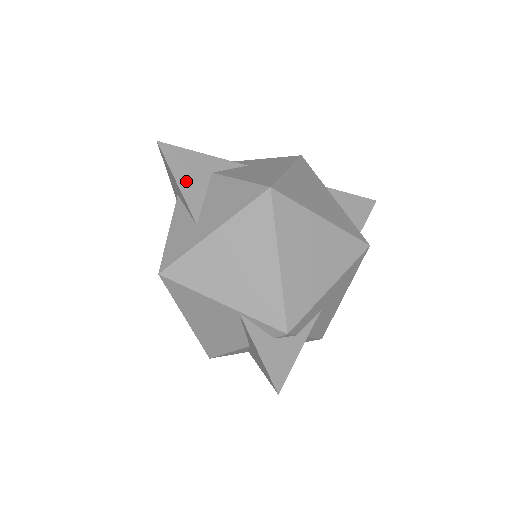
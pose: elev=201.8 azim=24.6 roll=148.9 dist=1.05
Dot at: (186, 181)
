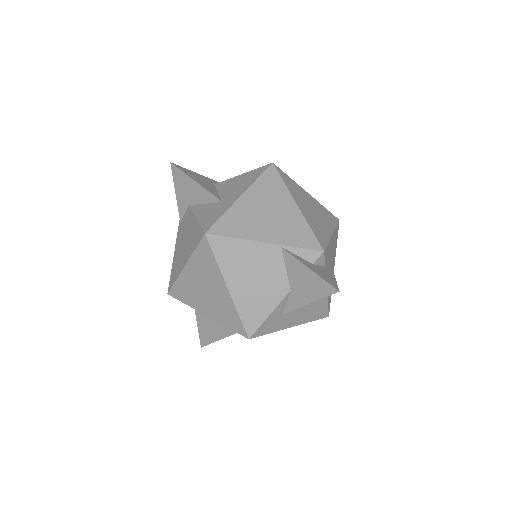
Dot at: (201, 183)
